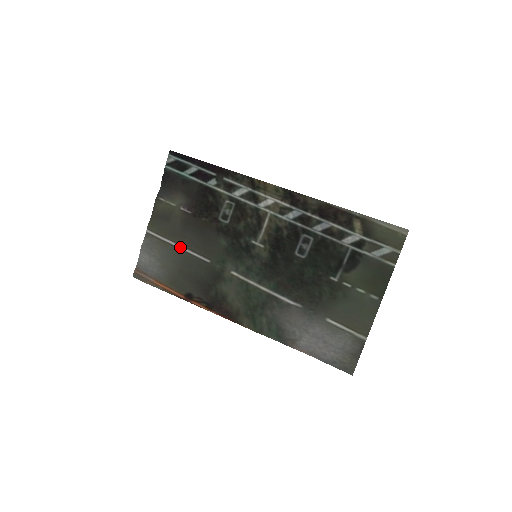
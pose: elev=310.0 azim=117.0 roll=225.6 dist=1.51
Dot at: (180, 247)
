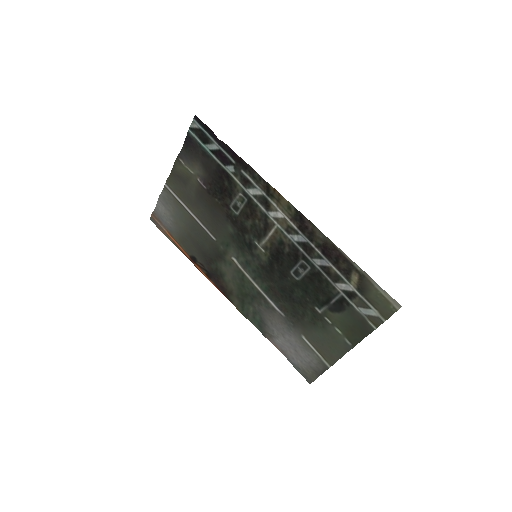
Dot at: (192, 214)
